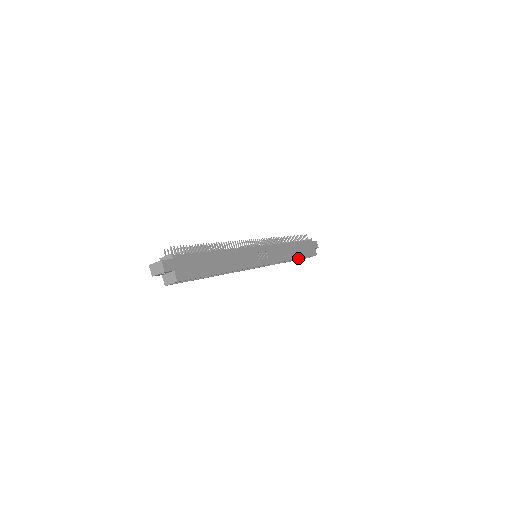
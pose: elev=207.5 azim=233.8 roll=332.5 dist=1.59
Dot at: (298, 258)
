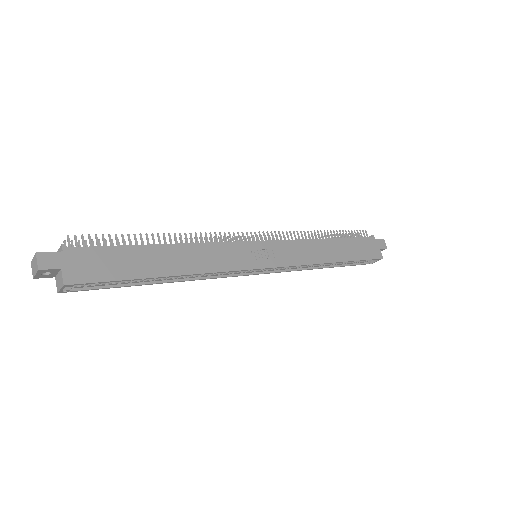
Dot at: (341, 261)
